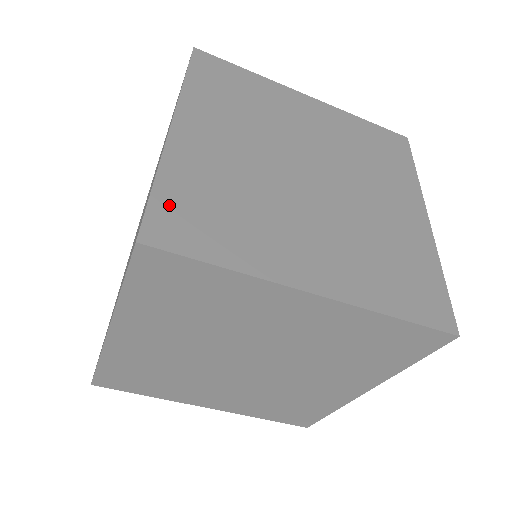
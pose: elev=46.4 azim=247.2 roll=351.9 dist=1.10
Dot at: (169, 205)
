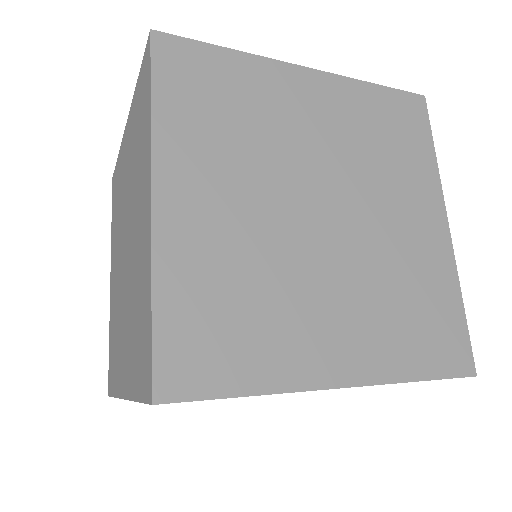
Dot at: (176, 334)
